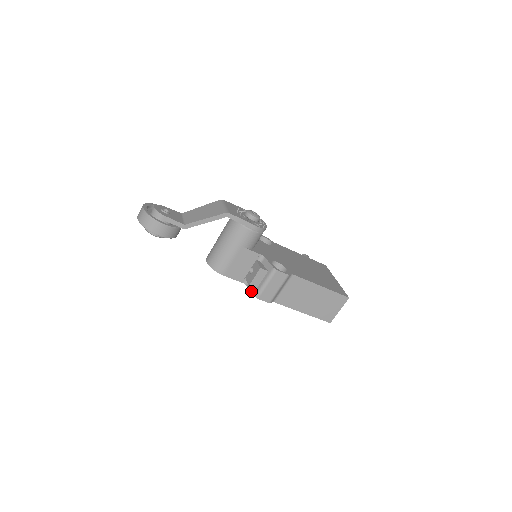
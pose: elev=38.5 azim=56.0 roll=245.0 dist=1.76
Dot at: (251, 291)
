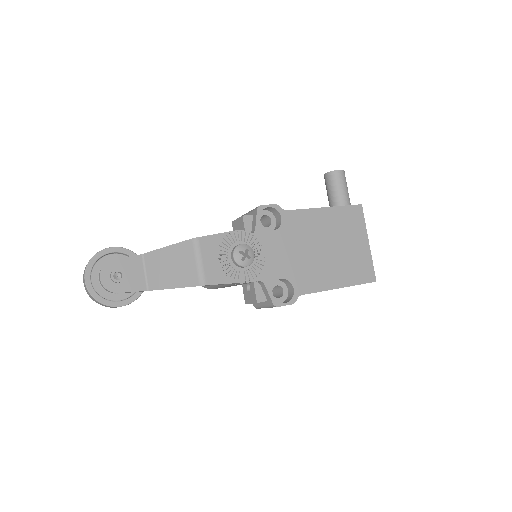
Dot at: occluded
